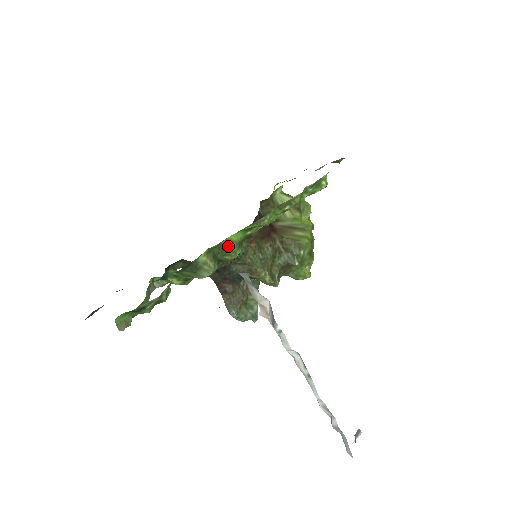
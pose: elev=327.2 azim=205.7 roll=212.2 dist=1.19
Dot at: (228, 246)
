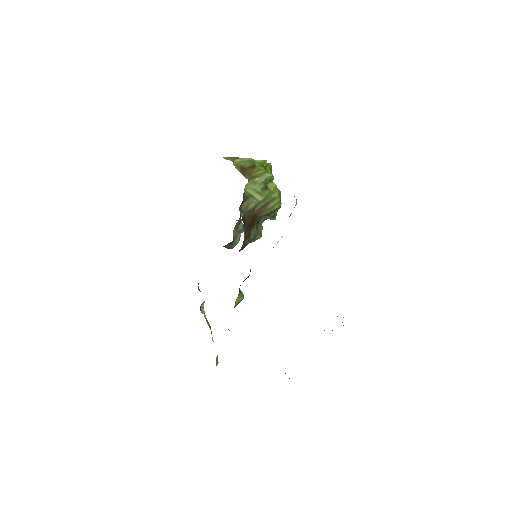
Dot at: occluded
